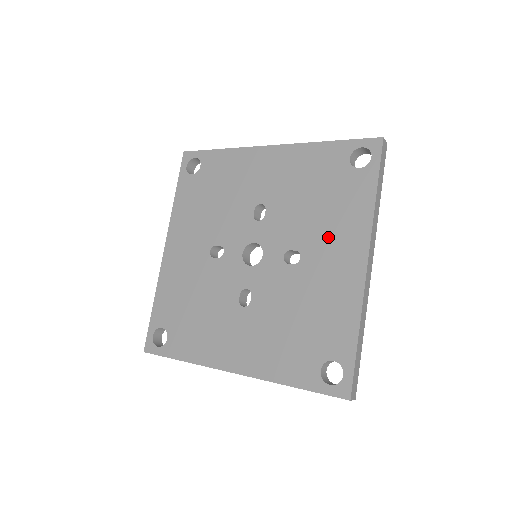
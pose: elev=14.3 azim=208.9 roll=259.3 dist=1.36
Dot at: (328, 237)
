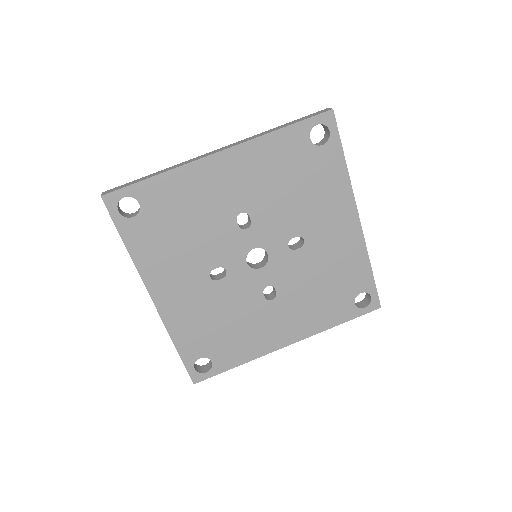
Dot at: (320, 214)
